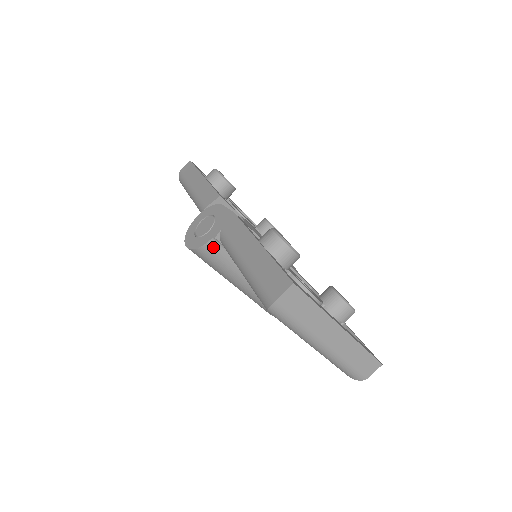
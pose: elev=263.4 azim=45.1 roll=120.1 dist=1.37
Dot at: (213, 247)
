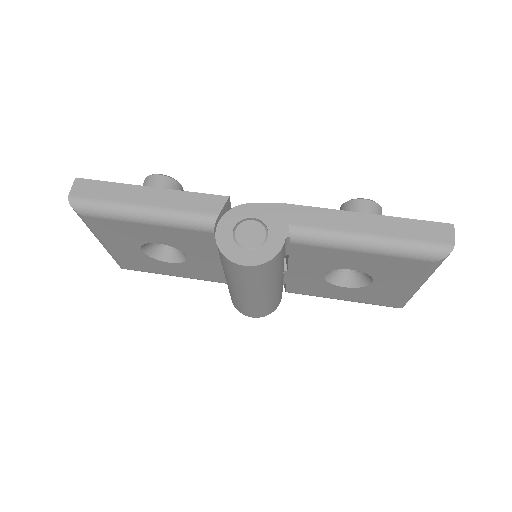
Dot at: (283, 250)
